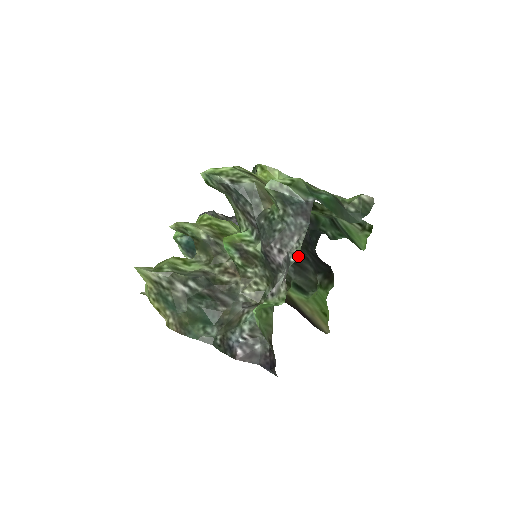
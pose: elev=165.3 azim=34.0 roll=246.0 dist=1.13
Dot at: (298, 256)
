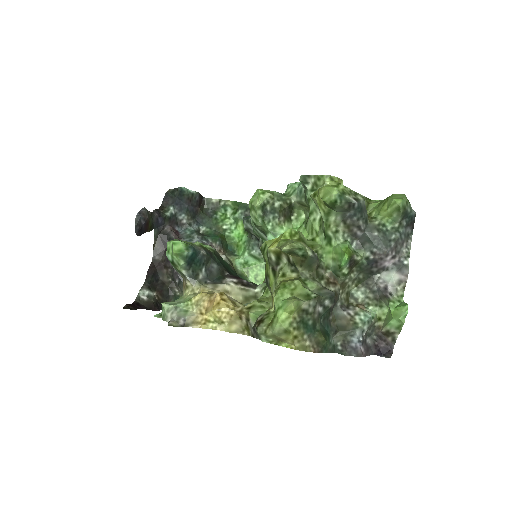
Dot at: occluded
